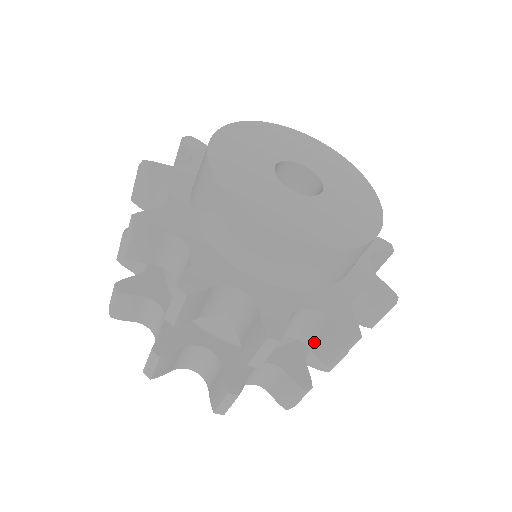
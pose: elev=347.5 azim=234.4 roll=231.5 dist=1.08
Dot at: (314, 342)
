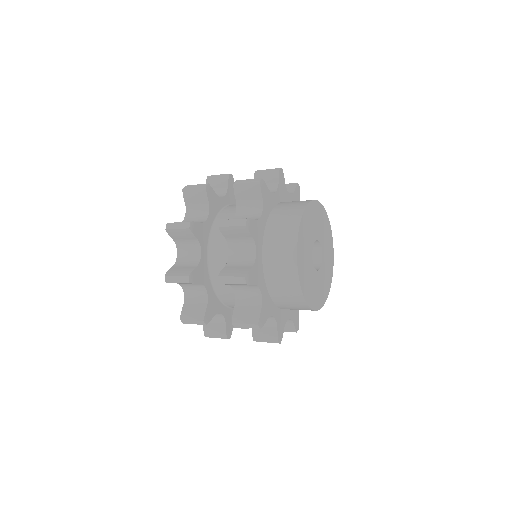
Dot at: occluded
